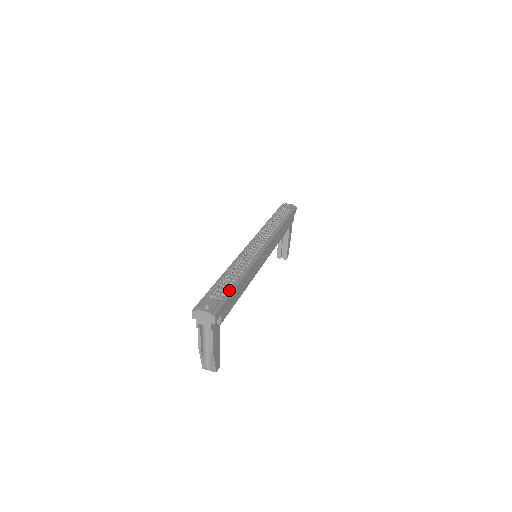
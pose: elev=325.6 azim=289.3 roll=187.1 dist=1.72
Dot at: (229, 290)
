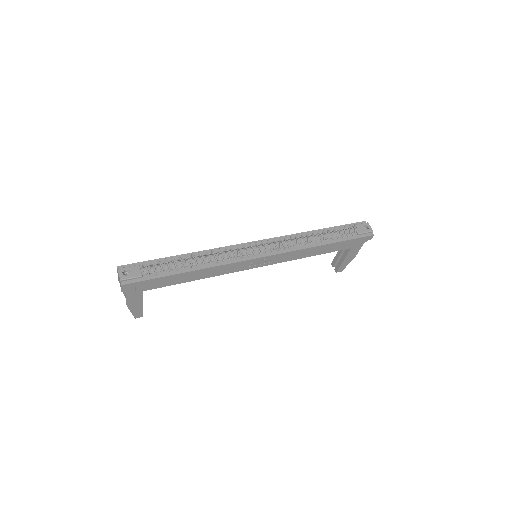
Dot at: (167, 272)
